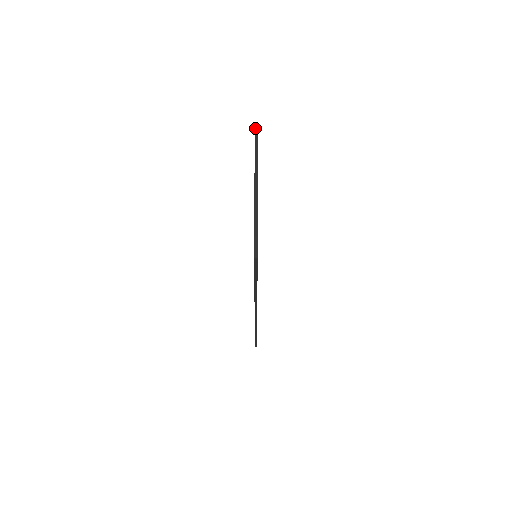
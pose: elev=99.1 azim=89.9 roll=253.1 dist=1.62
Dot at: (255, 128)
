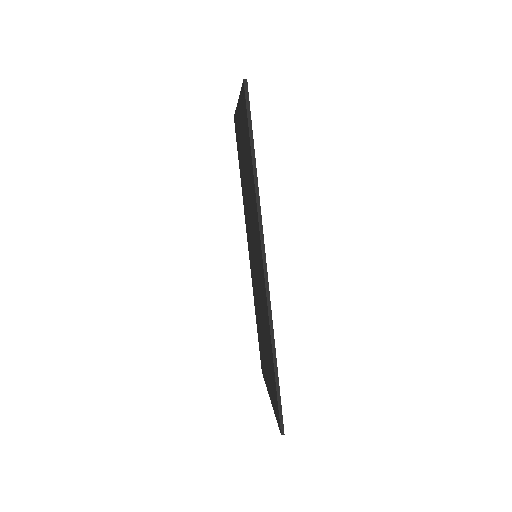
Dot at: (234, 116)
